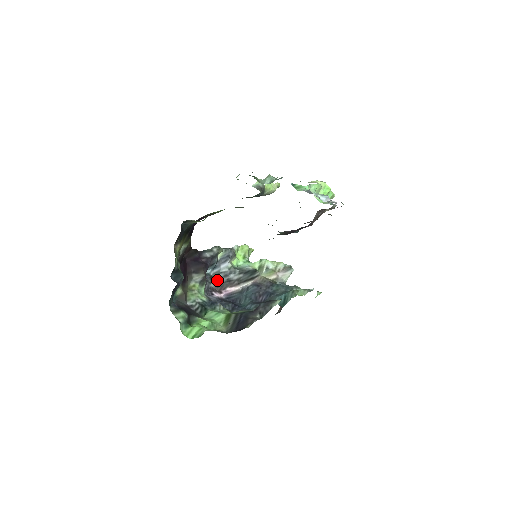
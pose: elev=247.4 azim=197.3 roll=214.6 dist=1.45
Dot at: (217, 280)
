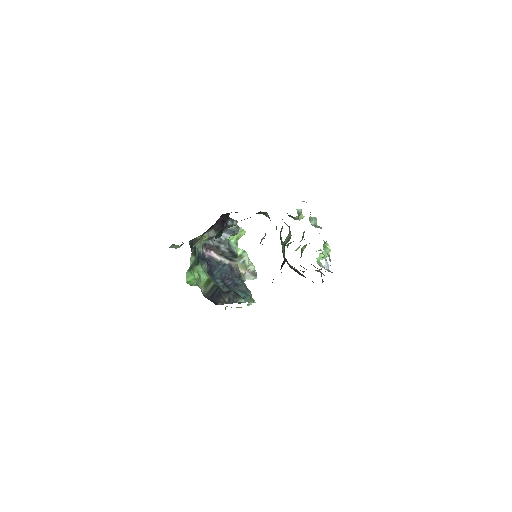
Dot at: (213, 240)
